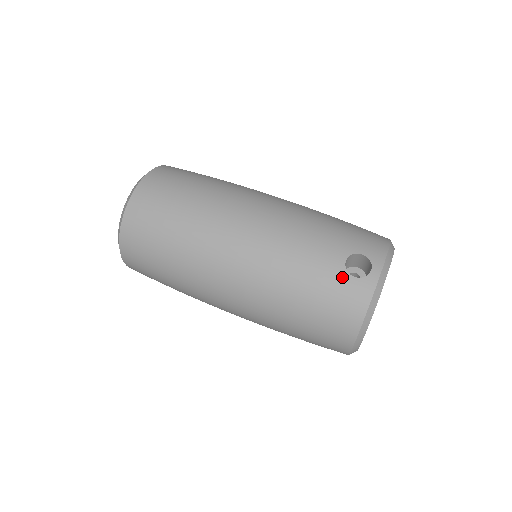
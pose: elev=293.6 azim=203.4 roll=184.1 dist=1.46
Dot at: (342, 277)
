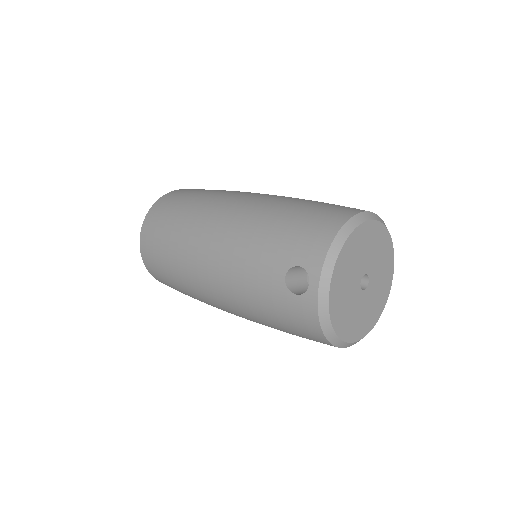
Dot at: (286, 296)
